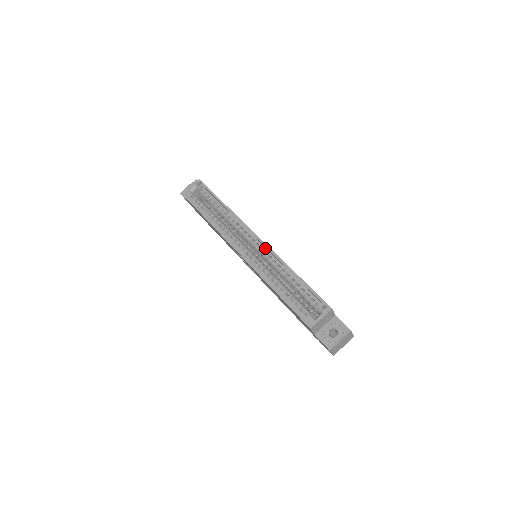
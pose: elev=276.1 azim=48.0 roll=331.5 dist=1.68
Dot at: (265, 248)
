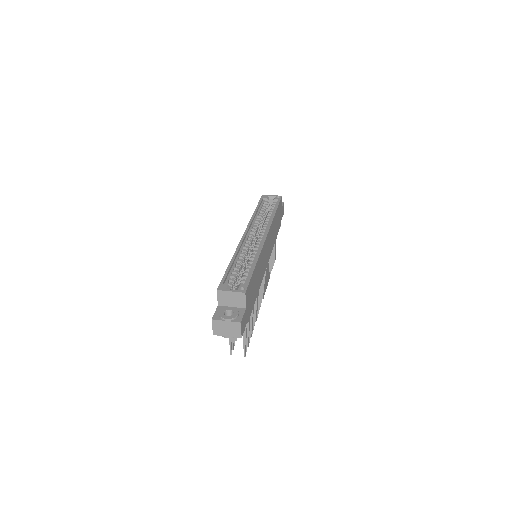
Dot at: occluded
